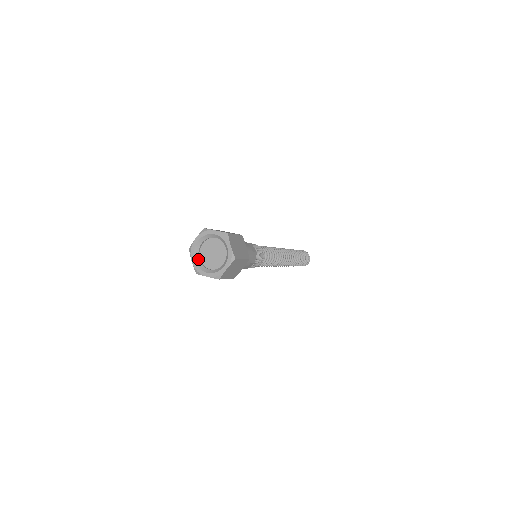
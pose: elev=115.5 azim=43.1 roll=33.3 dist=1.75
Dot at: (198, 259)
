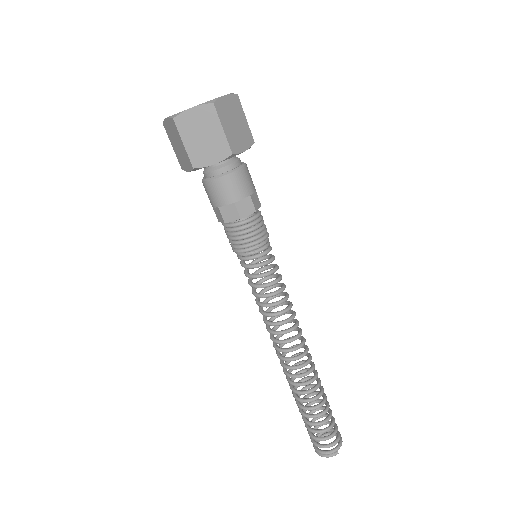
Dot at: occluded
